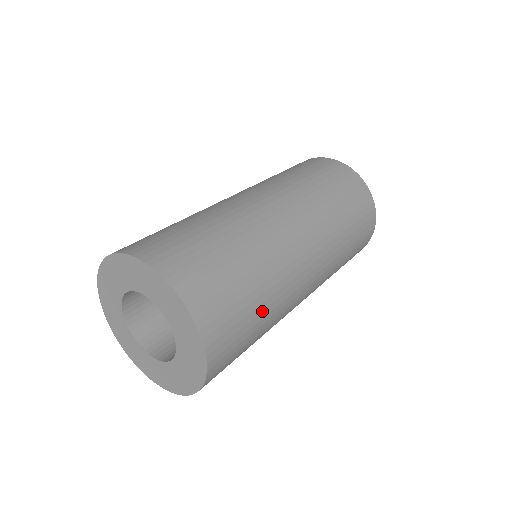
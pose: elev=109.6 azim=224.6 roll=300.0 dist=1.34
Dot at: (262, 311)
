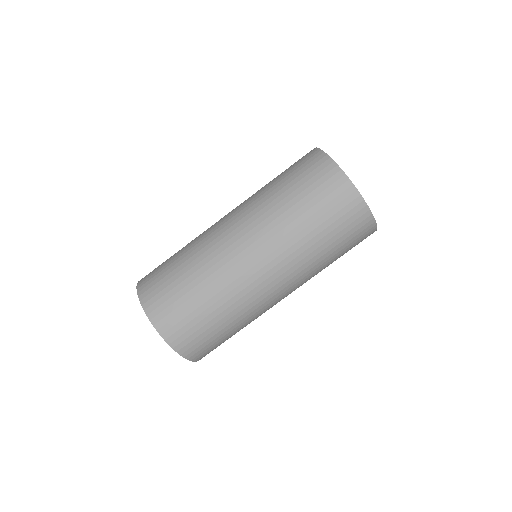
Dot at: (217, 315)
